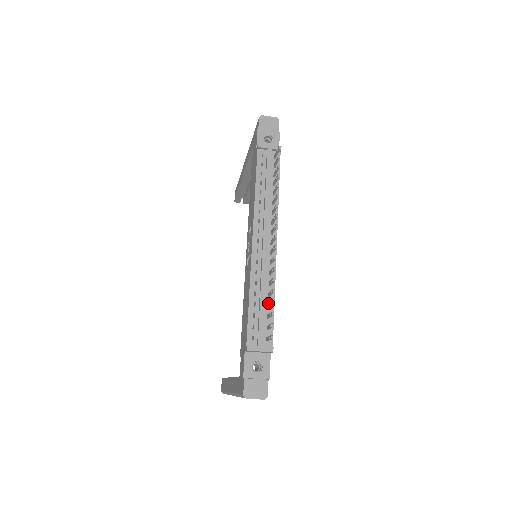
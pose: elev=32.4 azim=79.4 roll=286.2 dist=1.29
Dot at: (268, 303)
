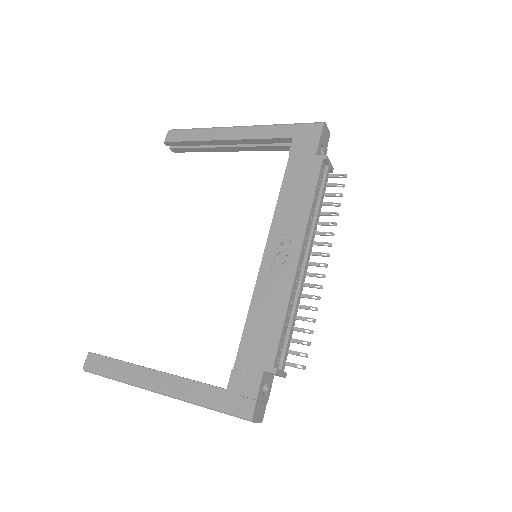
Dot at: (295, 327)
